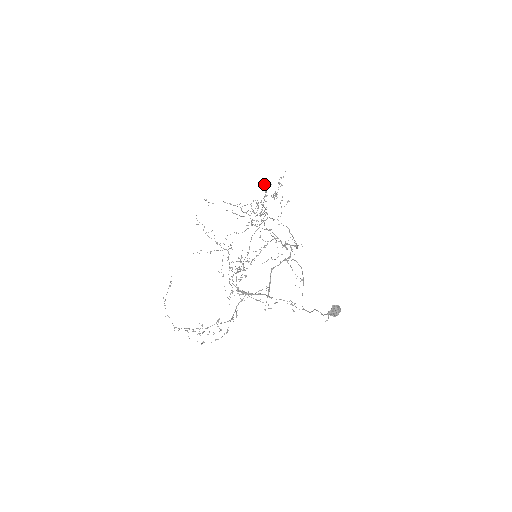
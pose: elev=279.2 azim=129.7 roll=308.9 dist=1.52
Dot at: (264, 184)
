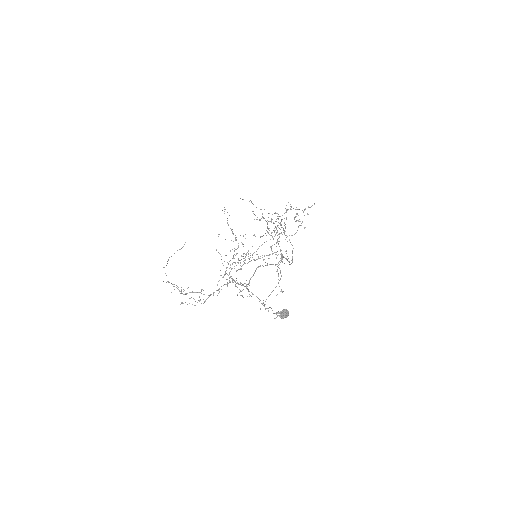
Dot at: occluded
